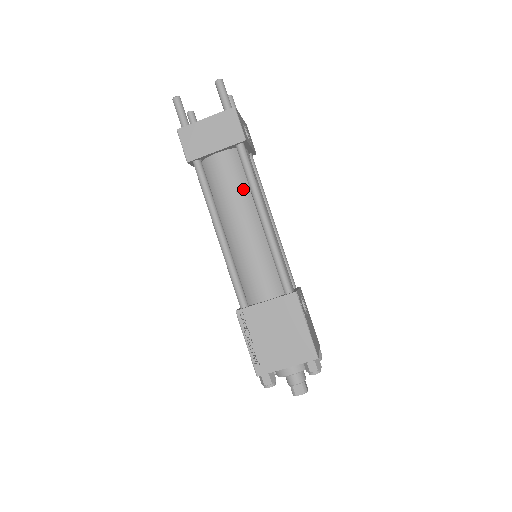
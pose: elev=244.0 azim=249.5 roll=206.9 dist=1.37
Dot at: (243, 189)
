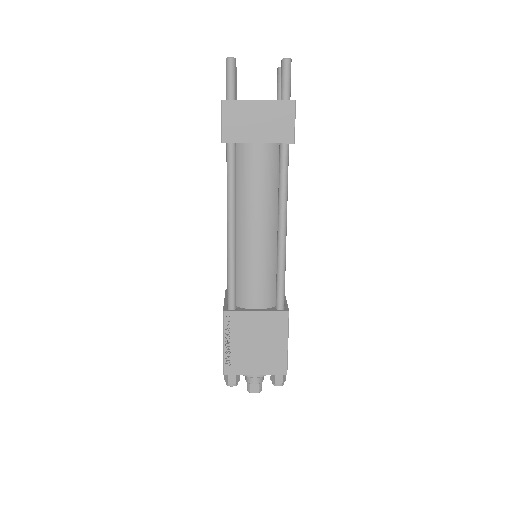
Dot at: (271, 192)
